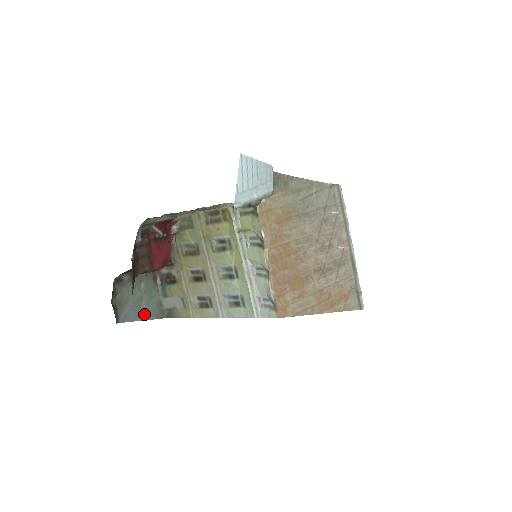
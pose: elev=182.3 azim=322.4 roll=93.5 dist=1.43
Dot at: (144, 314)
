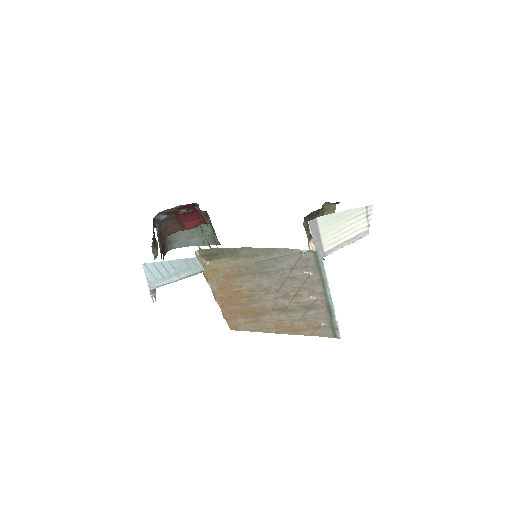
Dot at: (197, 242)
